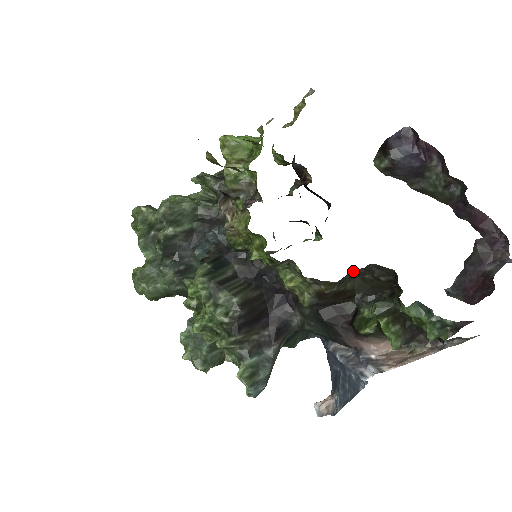
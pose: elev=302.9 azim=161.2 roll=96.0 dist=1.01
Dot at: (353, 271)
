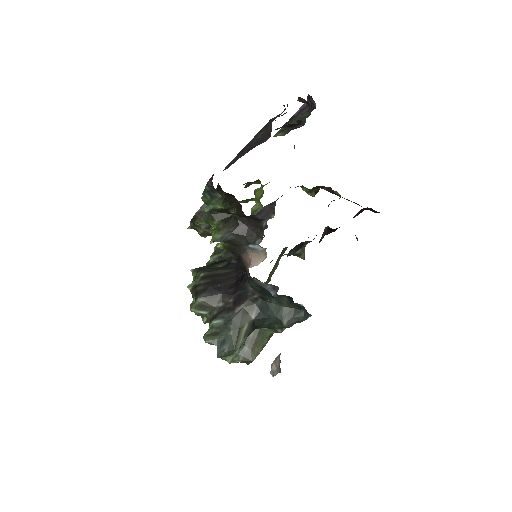
Dot at: occluded
